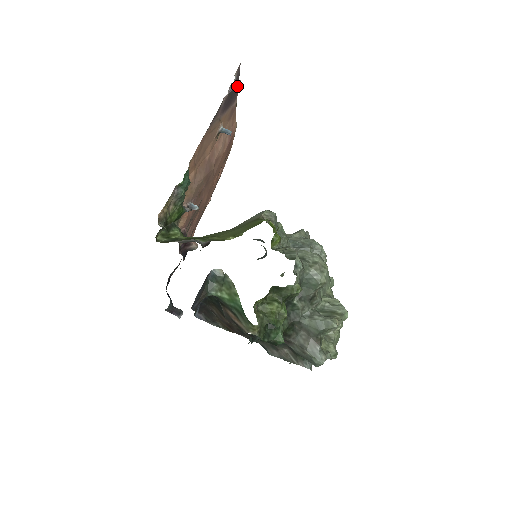
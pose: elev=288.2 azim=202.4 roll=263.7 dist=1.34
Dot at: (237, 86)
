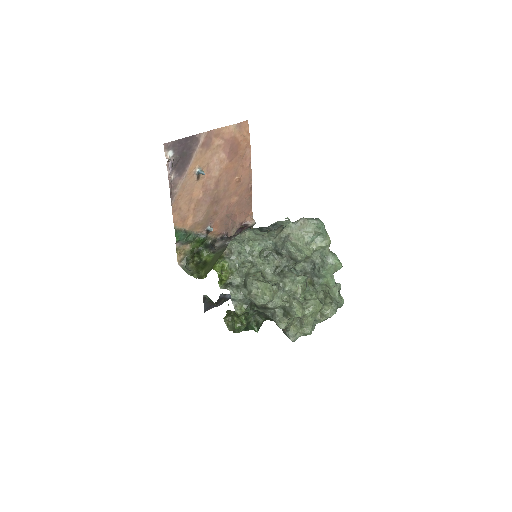
Dot at: (185, 140)
